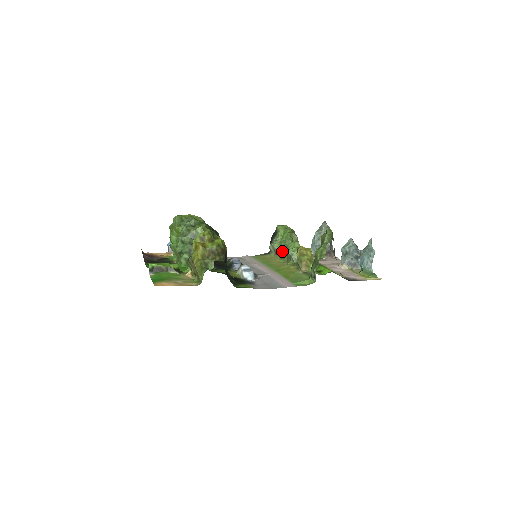
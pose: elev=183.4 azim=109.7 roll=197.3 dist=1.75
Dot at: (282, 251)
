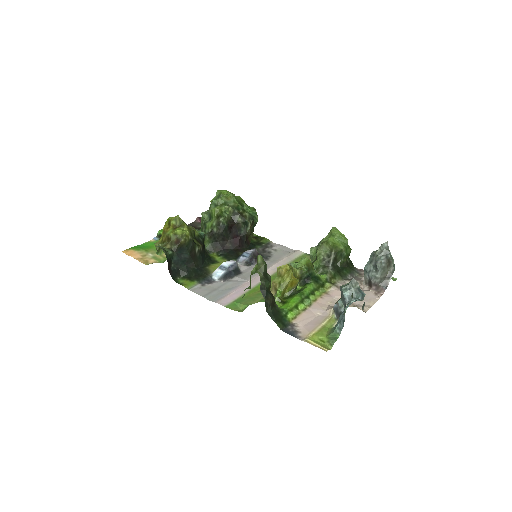
Dot at: occluded
